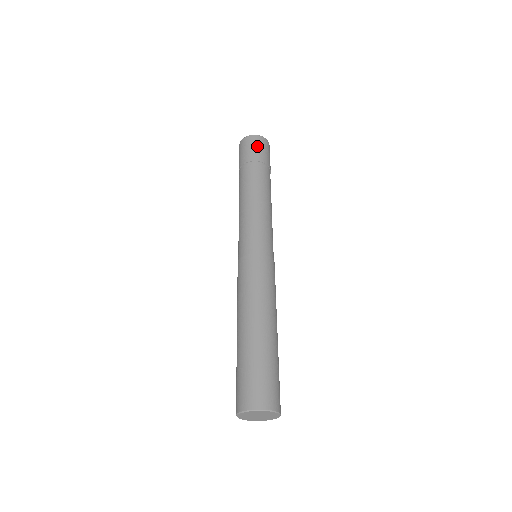
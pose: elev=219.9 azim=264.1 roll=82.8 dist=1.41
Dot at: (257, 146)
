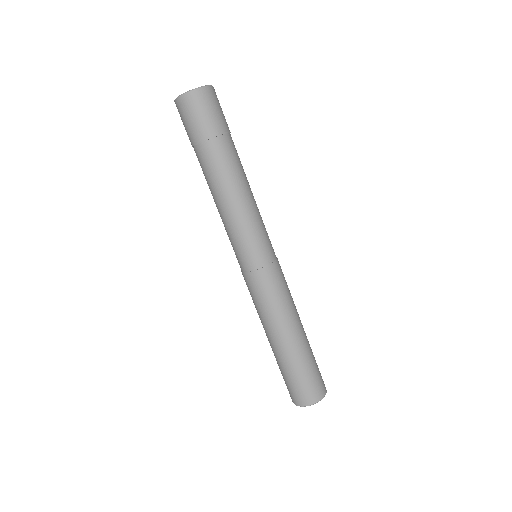
Dot at: (201, 112)
